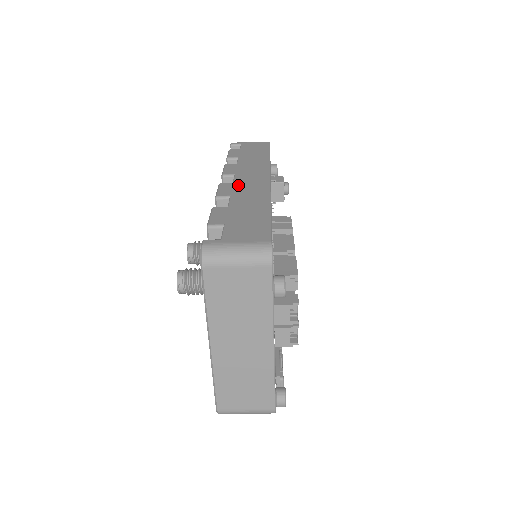
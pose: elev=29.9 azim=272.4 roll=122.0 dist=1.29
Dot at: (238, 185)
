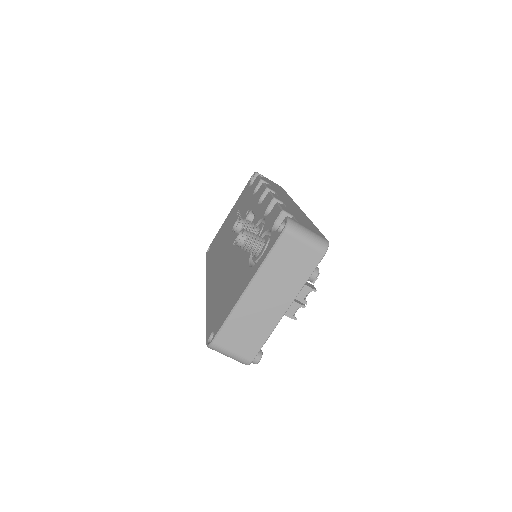
Dot at: (283, 200)
